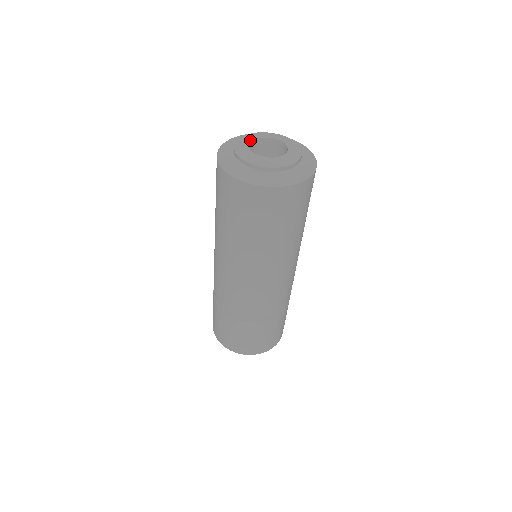
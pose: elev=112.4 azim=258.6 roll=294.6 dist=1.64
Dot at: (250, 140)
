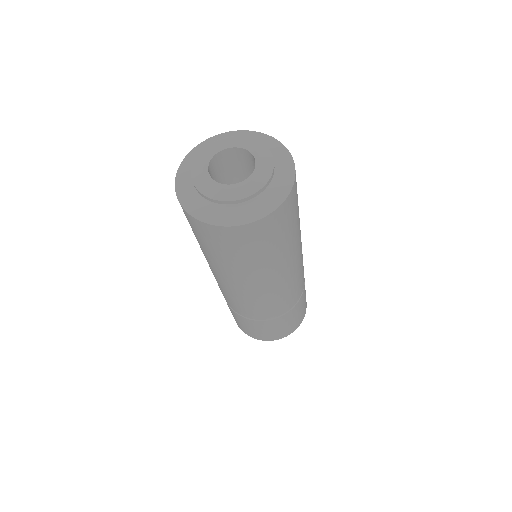
Dot at: (211, 156)
